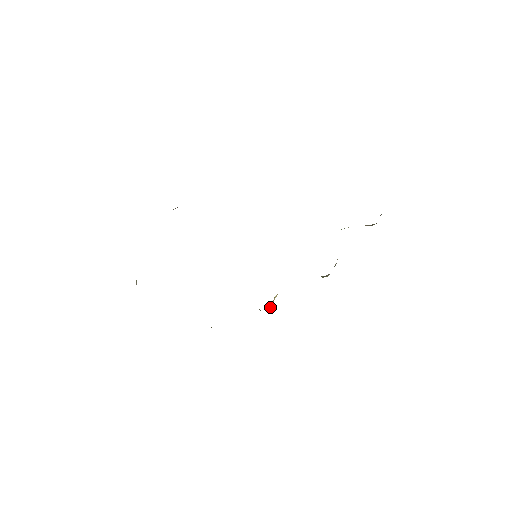
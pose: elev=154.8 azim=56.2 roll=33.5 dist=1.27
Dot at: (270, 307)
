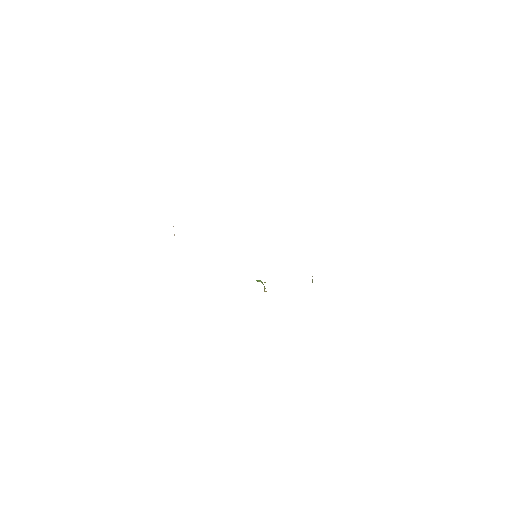
Dot at: occluded
